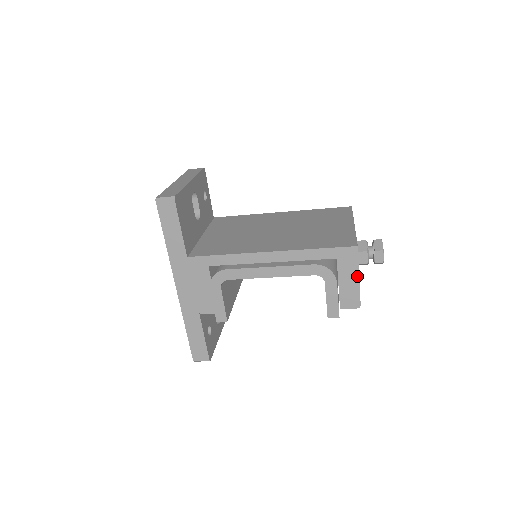
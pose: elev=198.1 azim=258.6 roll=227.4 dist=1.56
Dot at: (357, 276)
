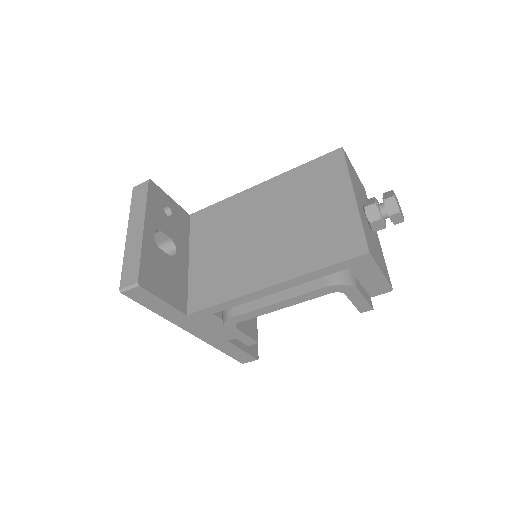
Dot at: (379, 272)
